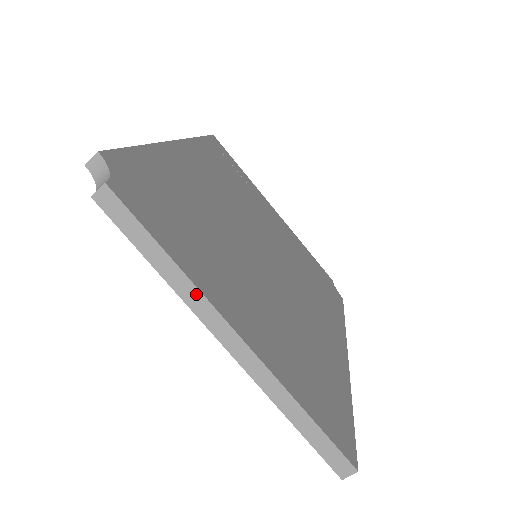
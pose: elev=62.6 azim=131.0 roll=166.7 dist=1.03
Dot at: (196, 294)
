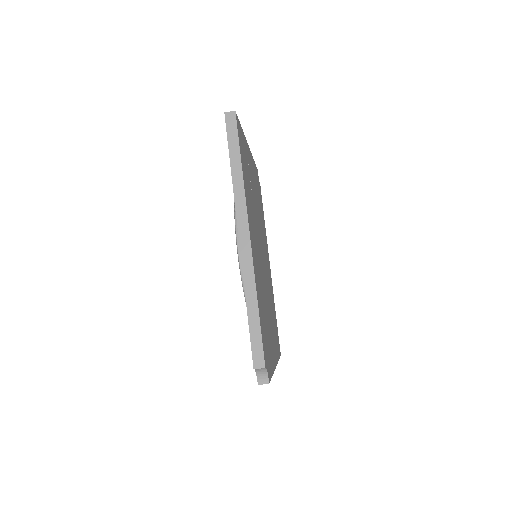
Dot at: occluded
